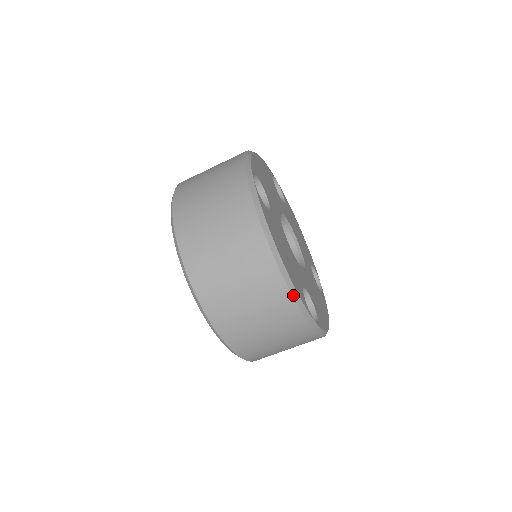
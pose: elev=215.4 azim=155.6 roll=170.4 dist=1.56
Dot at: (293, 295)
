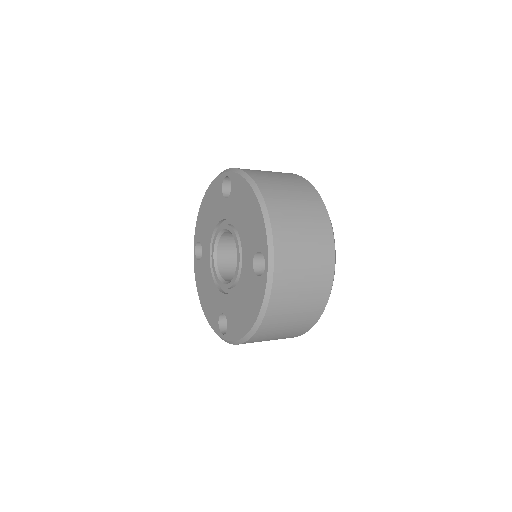
Dot at: (331, 223)
